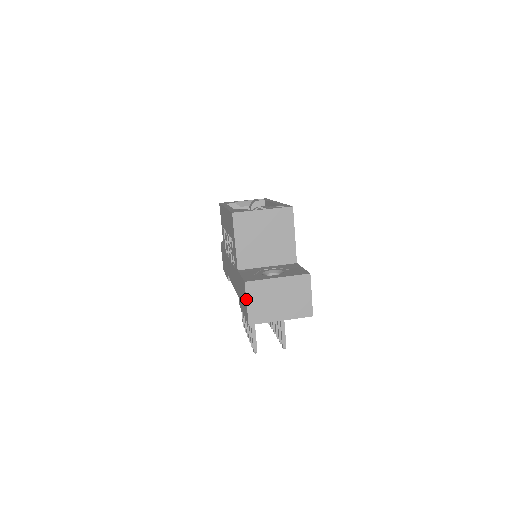
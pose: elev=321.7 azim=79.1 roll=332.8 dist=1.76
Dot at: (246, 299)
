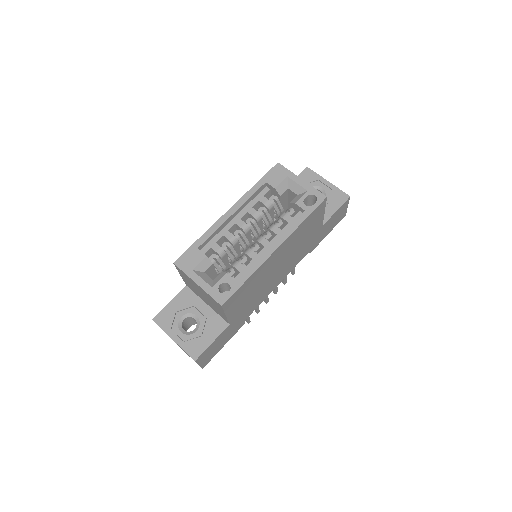
Dot at: occluded
